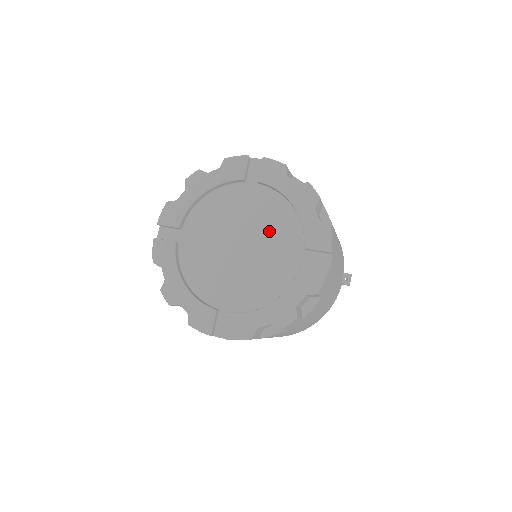
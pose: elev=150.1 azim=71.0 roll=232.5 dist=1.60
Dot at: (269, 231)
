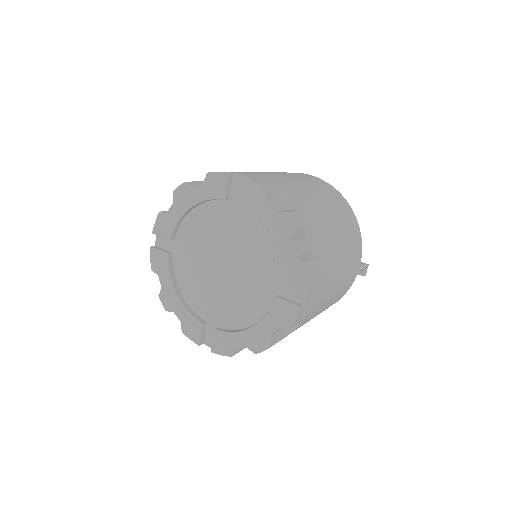
Dot at: (250, 256)
